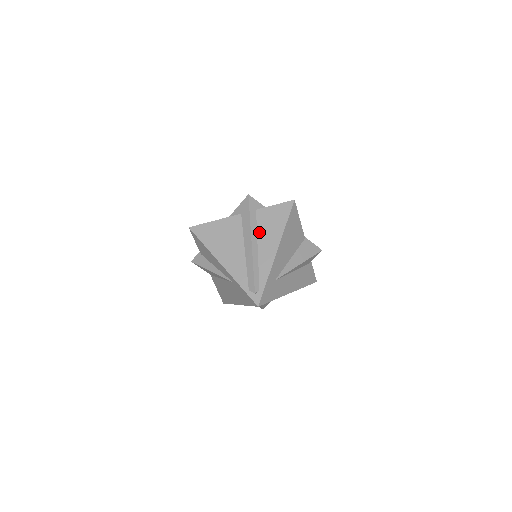
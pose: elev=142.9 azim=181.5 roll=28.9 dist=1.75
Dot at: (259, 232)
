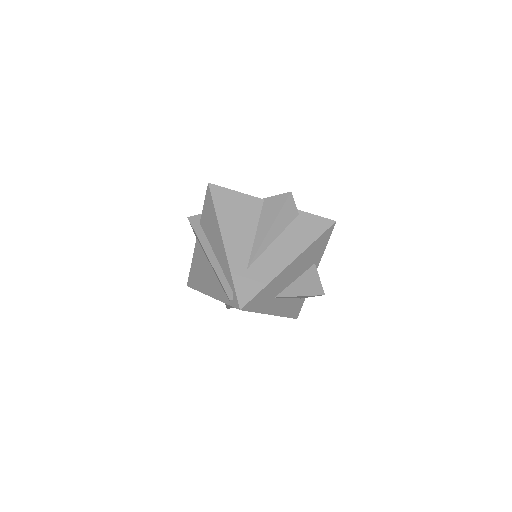
Dot at: (209, 240)
